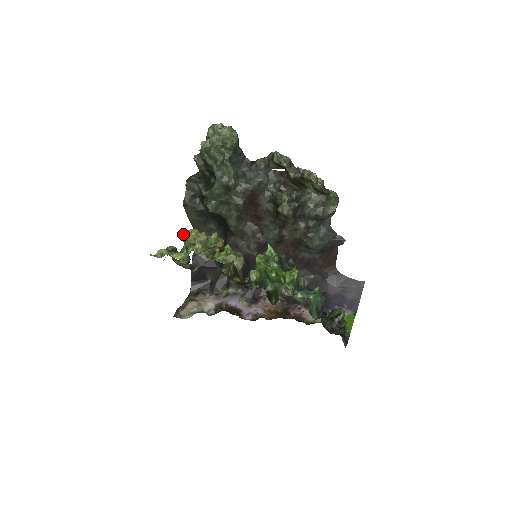
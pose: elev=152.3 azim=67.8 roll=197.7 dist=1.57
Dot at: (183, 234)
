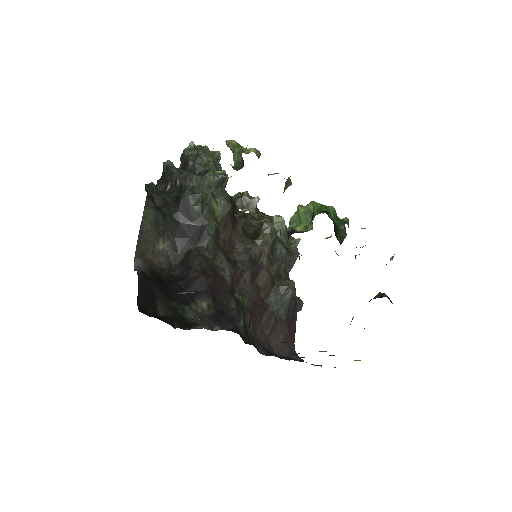
Dot at: (233, 140)
